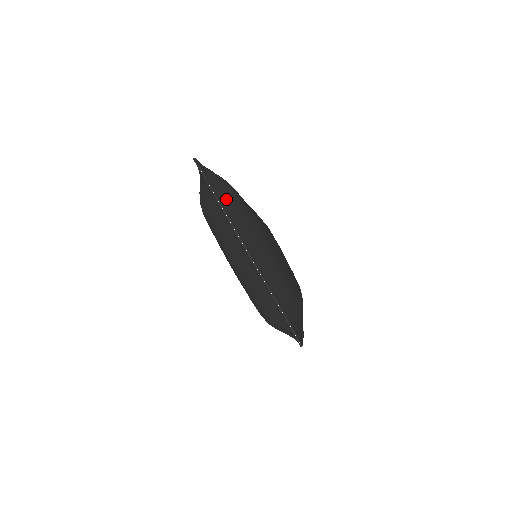
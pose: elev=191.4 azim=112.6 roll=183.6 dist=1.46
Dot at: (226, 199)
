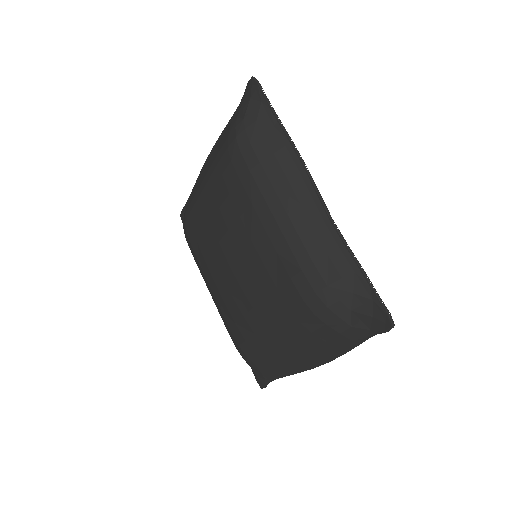
Dot at: occluded
